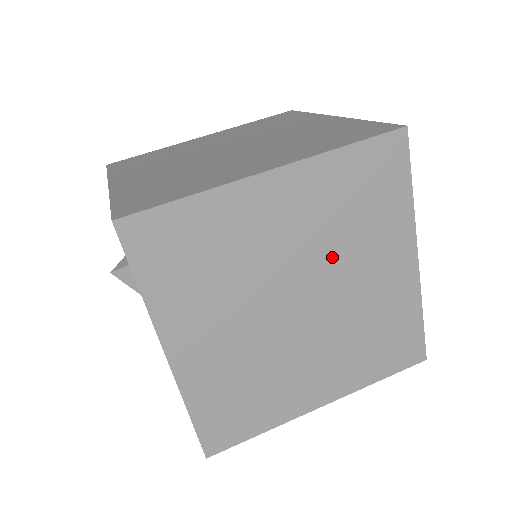
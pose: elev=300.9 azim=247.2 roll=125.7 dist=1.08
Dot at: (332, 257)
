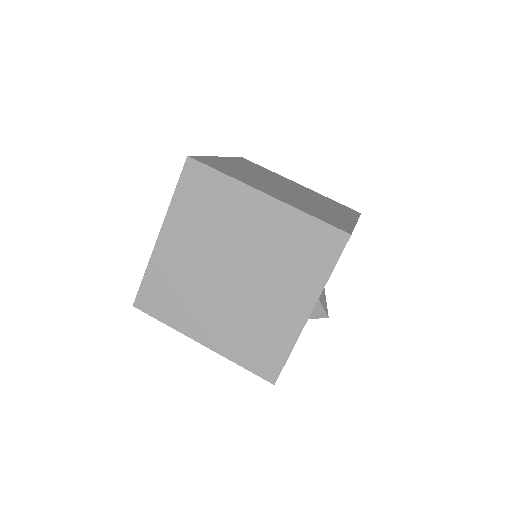
Dot at: (265, 266)
